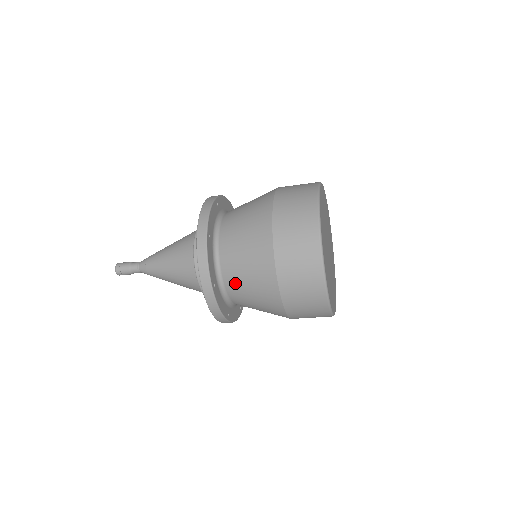
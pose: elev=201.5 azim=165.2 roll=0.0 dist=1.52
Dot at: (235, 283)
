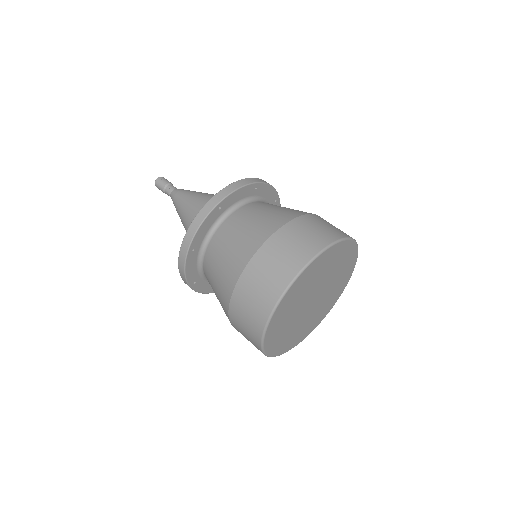
Dot at: occluded
